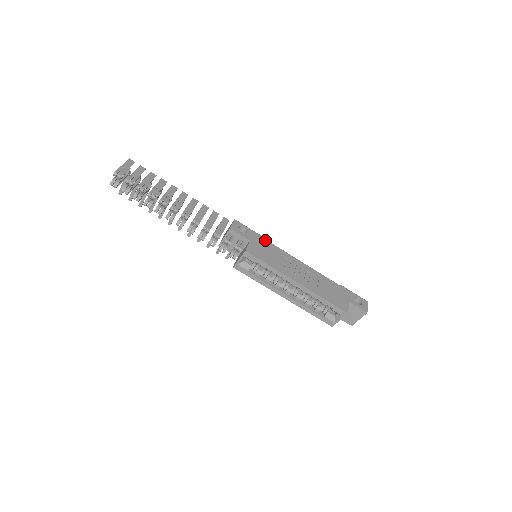
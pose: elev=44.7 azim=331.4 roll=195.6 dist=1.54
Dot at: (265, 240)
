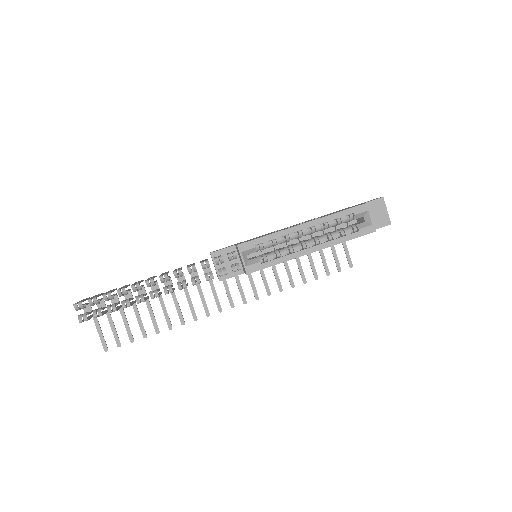
Dot at: occluded
